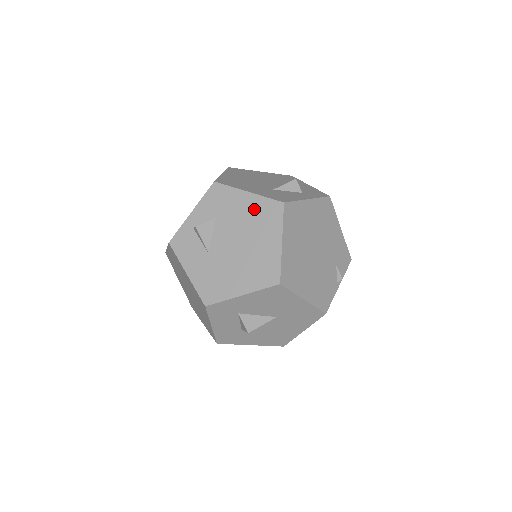
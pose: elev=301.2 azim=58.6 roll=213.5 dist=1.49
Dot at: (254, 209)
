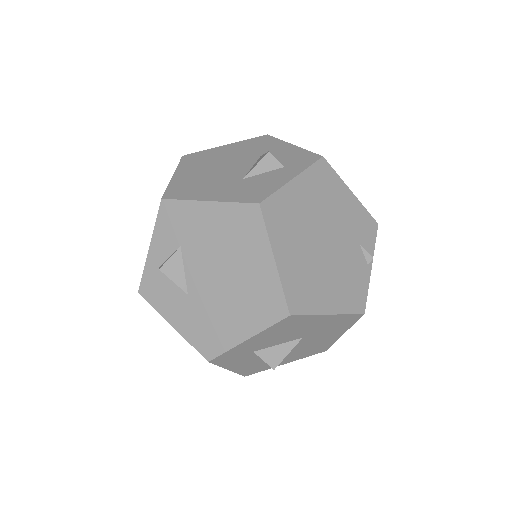
Dot at: (224, 223)
